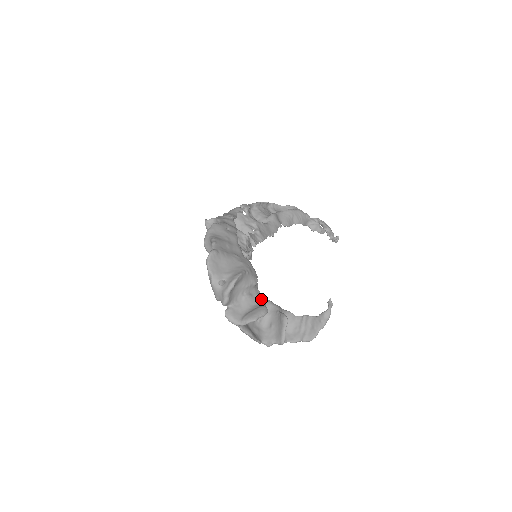
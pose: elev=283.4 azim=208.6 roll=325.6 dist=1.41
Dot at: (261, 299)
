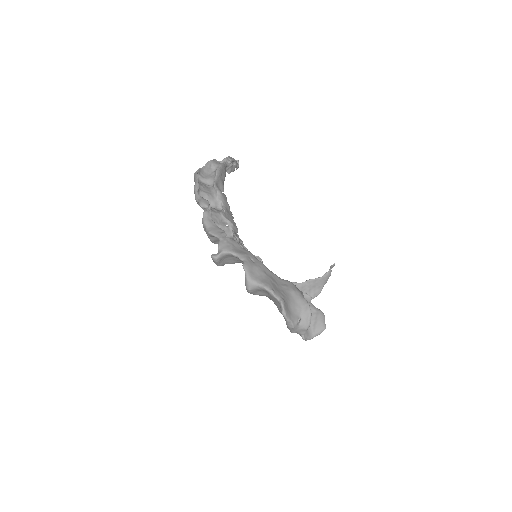
Dot at: (310, 305)
